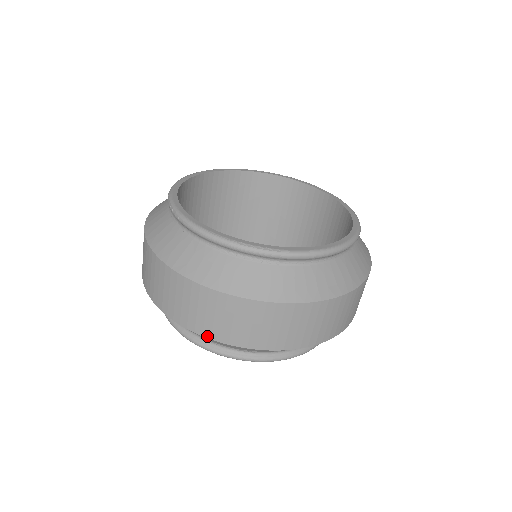
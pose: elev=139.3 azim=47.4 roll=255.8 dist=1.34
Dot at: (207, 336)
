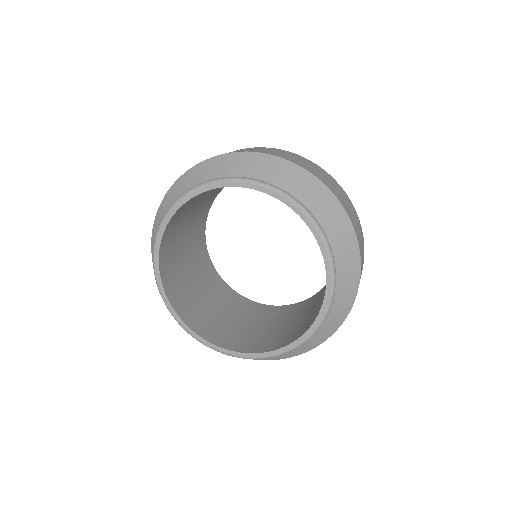
Dot at: occluded
